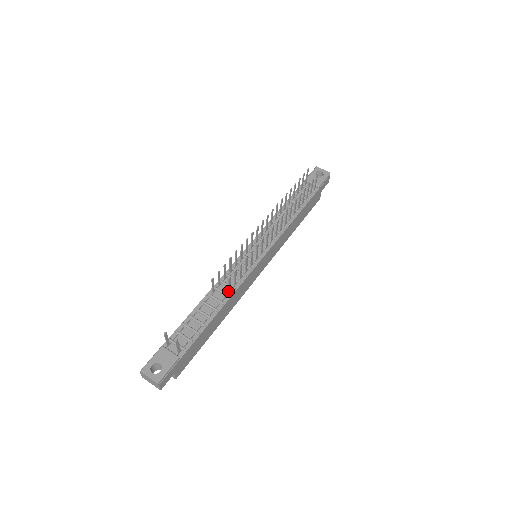
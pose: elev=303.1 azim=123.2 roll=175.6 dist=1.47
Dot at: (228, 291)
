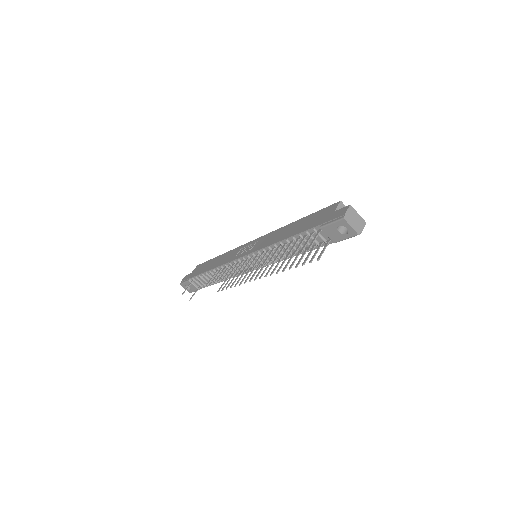
Dot at: occluded
